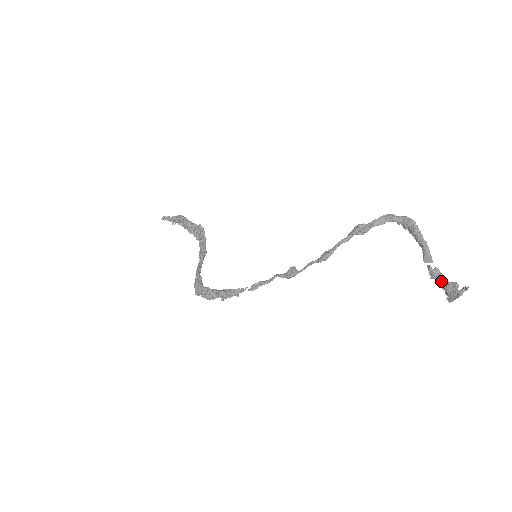
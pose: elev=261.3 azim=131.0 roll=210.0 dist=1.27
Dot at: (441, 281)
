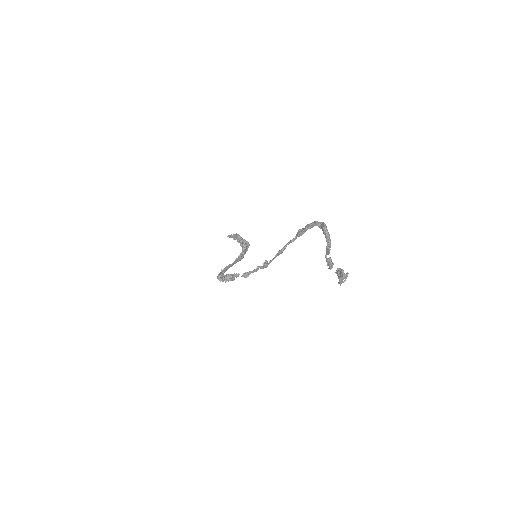
Dot at: (330, 266)
